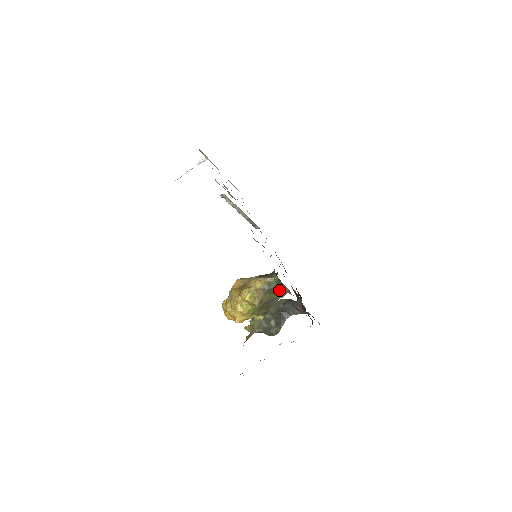
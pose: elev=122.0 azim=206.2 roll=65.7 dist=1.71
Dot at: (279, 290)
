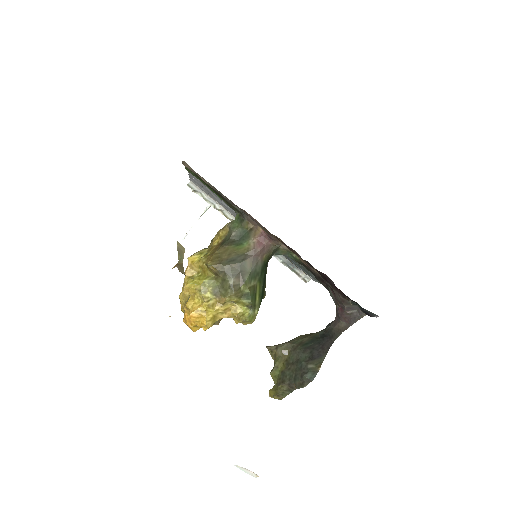
Dot at: (248, 236)
